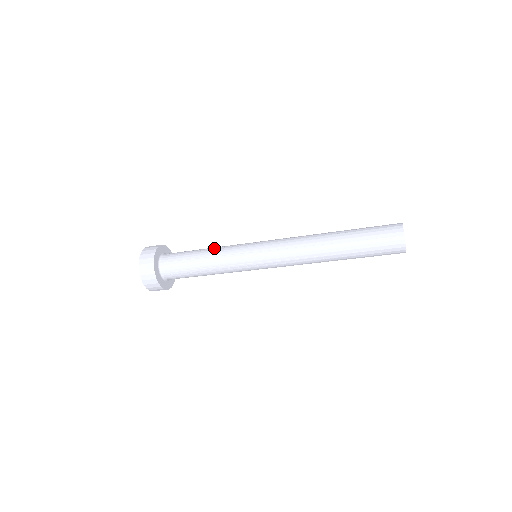
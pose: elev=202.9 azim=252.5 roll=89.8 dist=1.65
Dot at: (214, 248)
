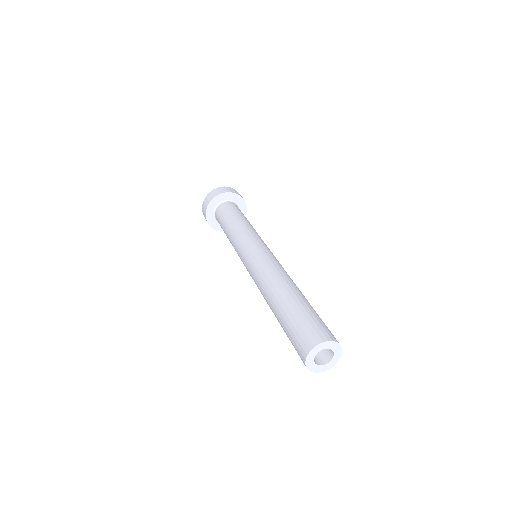
Dot at: (234, 228)
